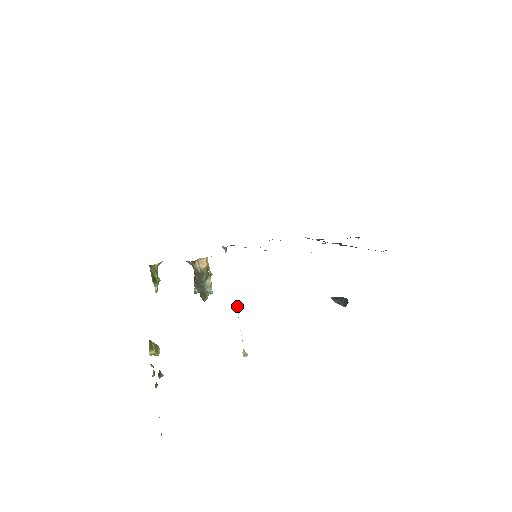
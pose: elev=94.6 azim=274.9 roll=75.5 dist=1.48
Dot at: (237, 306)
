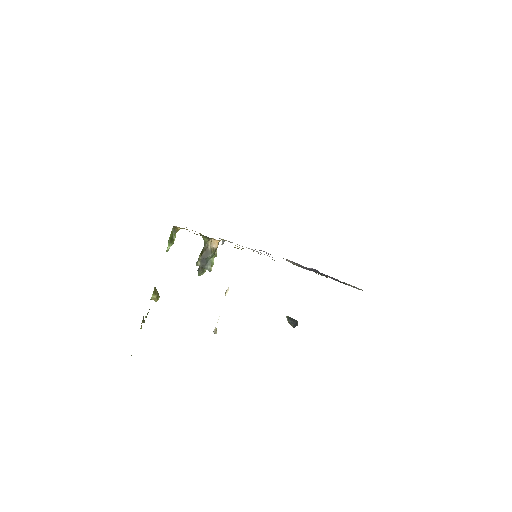
Dot at: (227, 289)
